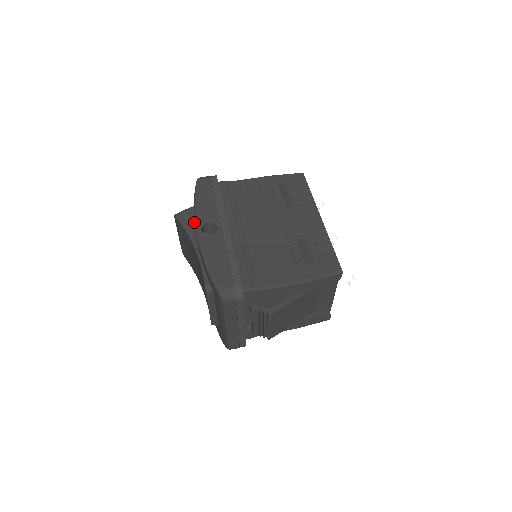
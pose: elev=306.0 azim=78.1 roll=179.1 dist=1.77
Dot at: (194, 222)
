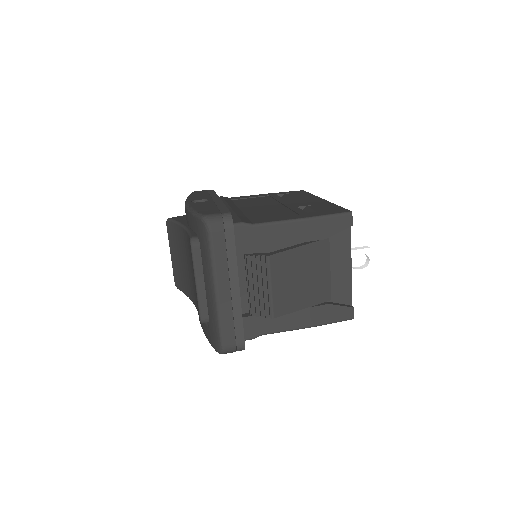
Dot at: occluded
